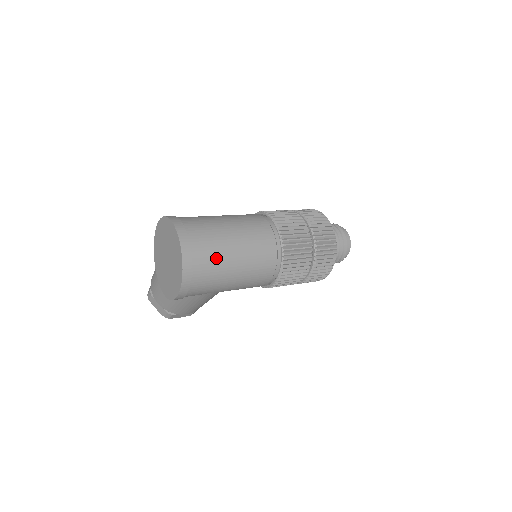
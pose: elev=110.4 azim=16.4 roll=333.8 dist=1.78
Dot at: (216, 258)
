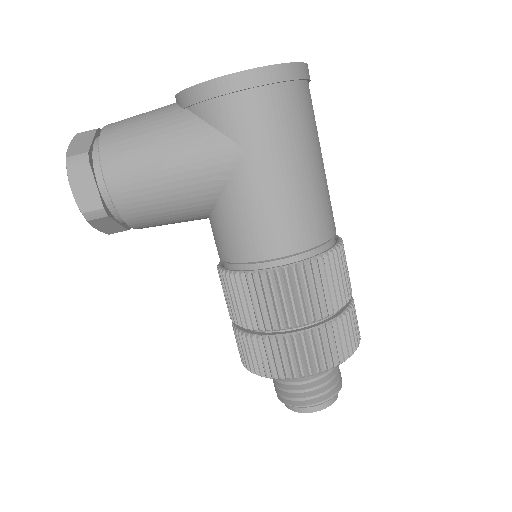
Dot at: (310, 125)
